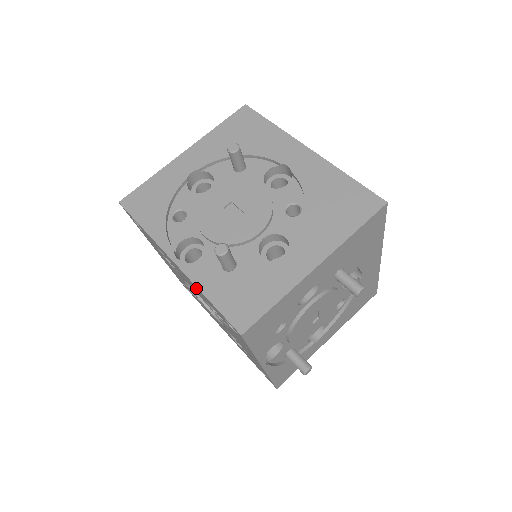
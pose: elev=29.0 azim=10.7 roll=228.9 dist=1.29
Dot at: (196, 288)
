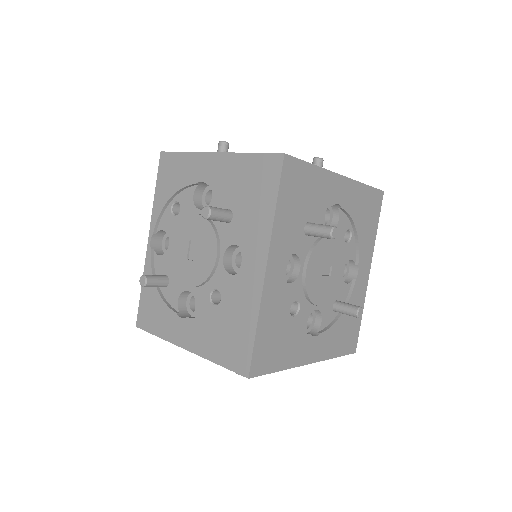
Dot at: occluded
